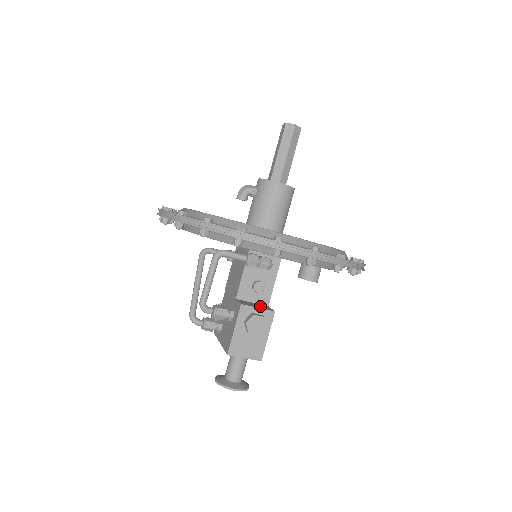
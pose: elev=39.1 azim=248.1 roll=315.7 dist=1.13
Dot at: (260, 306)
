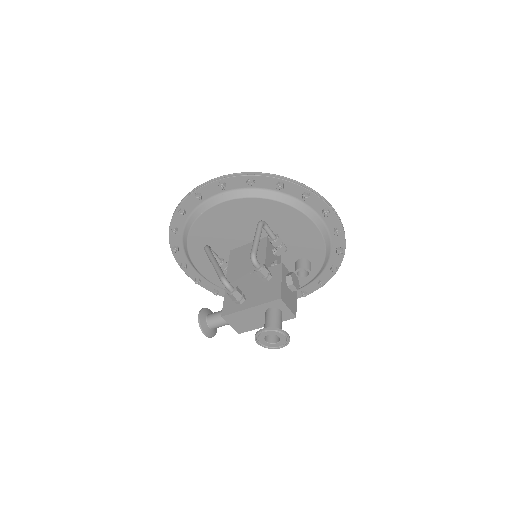
Dot at: occluded
